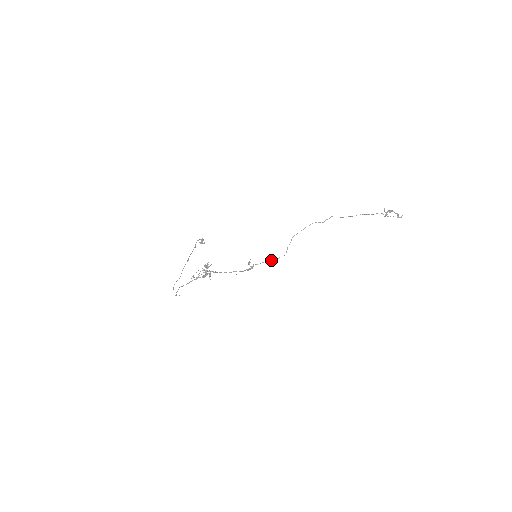
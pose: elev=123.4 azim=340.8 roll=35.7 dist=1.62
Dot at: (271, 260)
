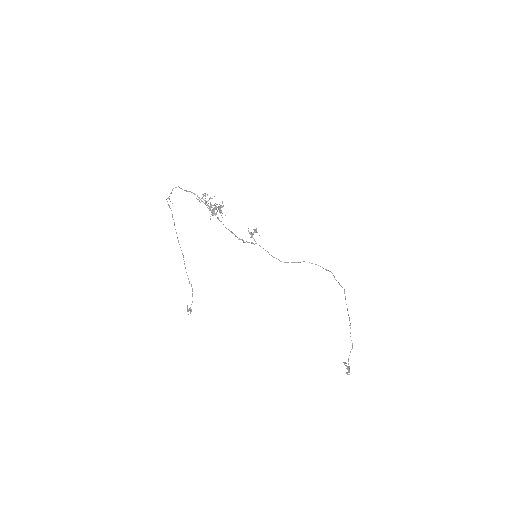
Dot at: (268, 252)
